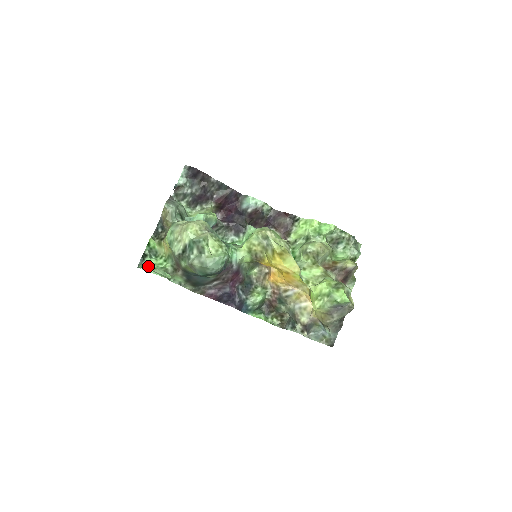
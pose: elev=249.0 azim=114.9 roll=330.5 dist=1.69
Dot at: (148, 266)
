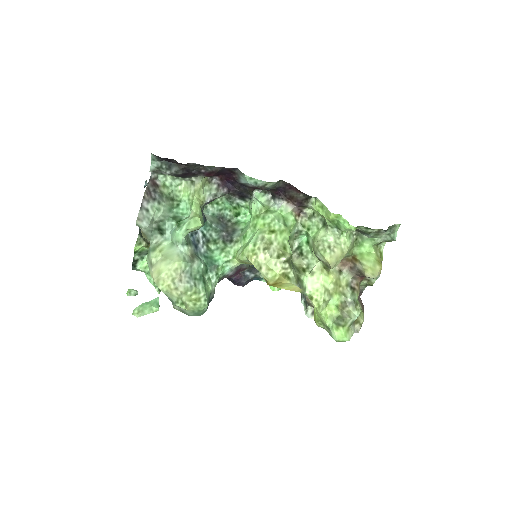
Dot at: (142, 270)
